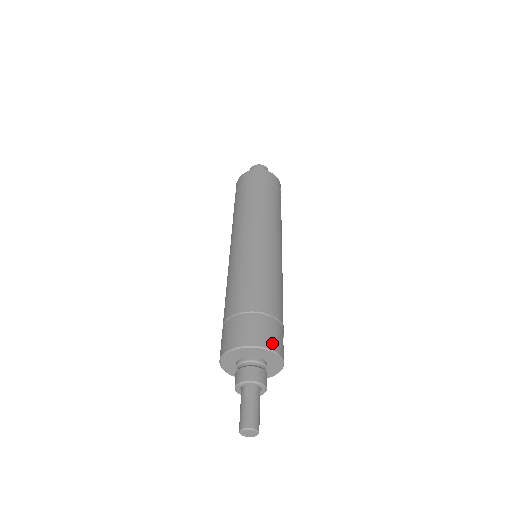
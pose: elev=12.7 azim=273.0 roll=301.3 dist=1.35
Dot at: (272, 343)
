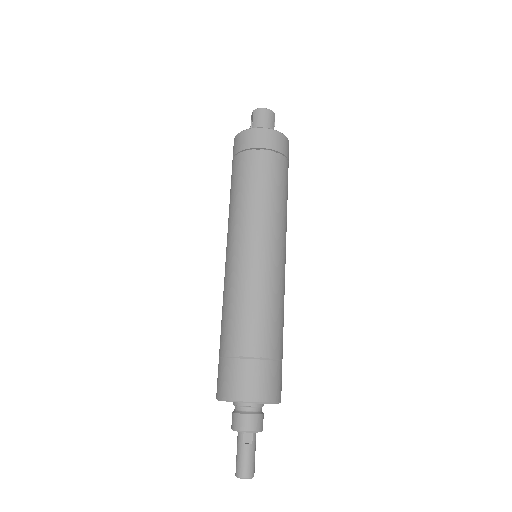
Dot at: (274, 394)
